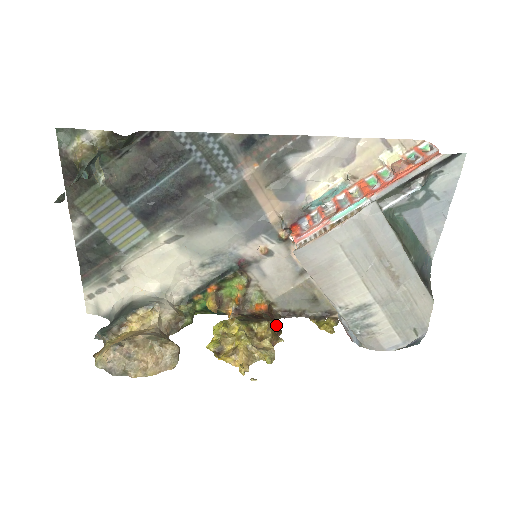
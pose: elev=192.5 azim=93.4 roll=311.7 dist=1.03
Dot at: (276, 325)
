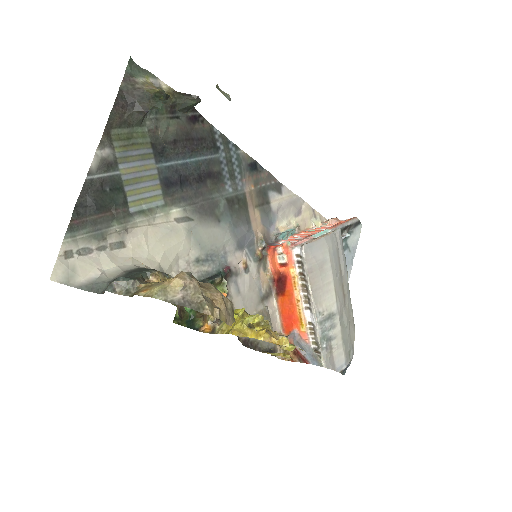
Dot at: occluded
